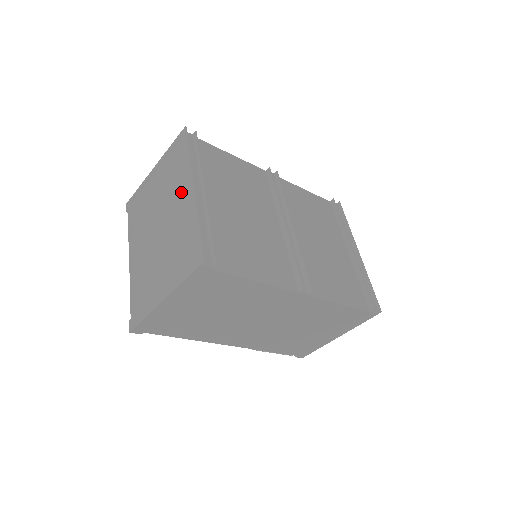
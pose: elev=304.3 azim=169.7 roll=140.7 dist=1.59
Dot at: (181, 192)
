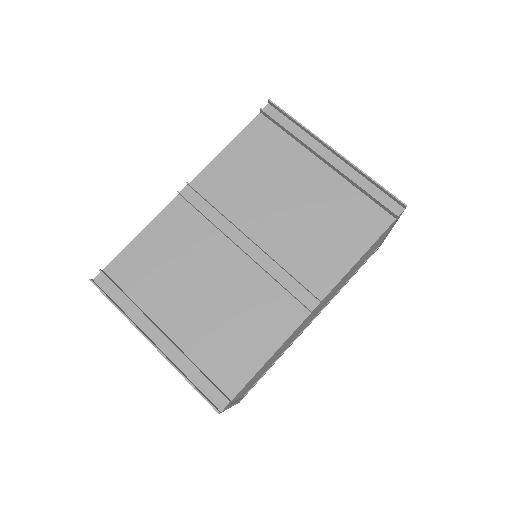
Dot at: occluded
